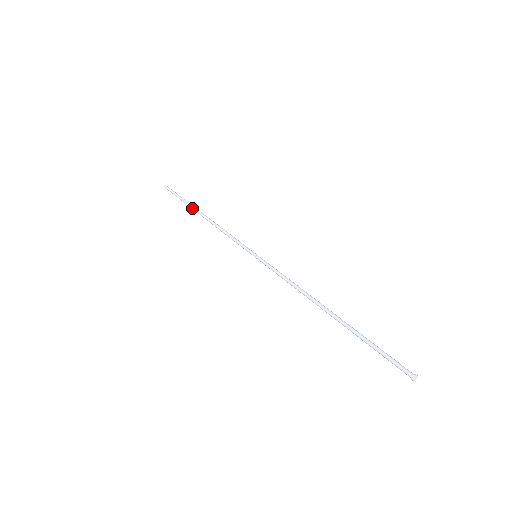
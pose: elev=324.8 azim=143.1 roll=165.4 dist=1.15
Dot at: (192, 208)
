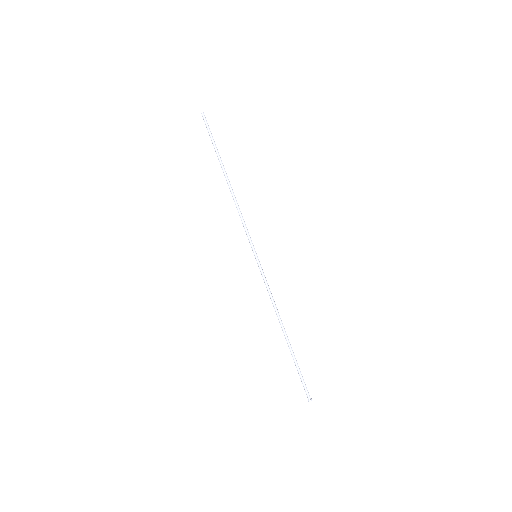
Dot at: (221, 165)
